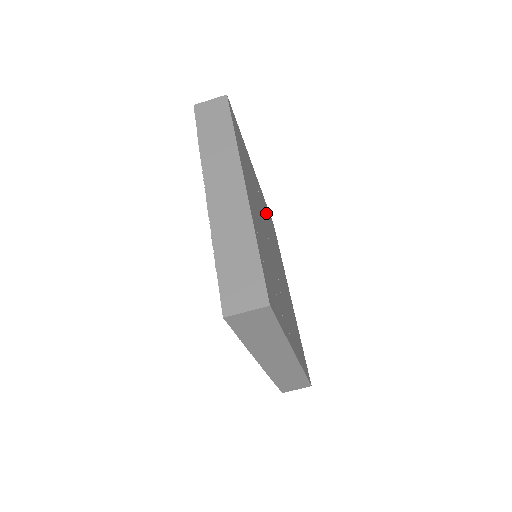
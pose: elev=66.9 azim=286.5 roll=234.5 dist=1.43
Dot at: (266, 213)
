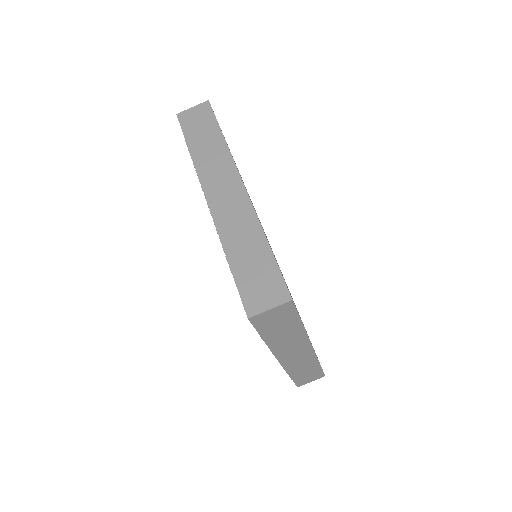
Dot at: occluded
